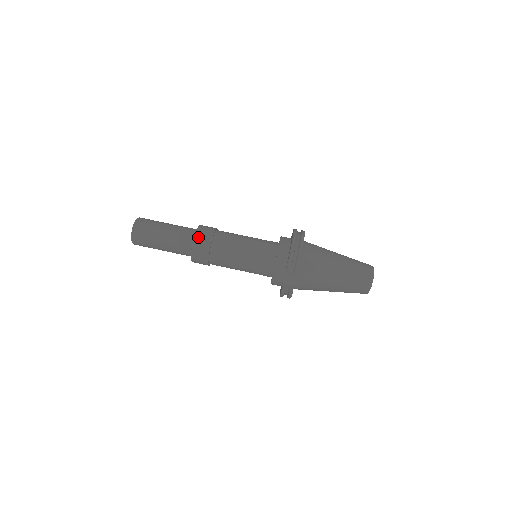
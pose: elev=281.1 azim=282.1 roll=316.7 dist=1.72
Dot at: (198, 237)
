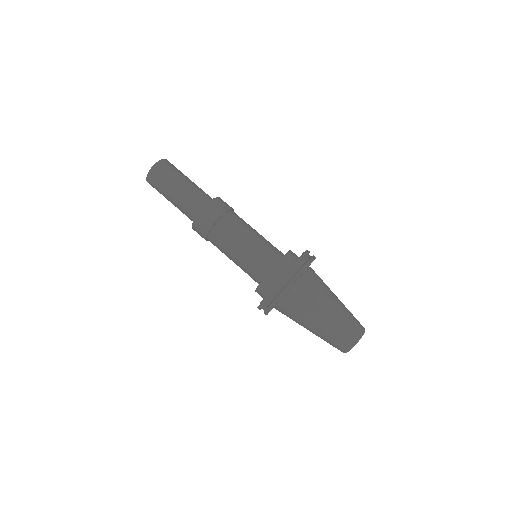
Dot at: (200, 218)
